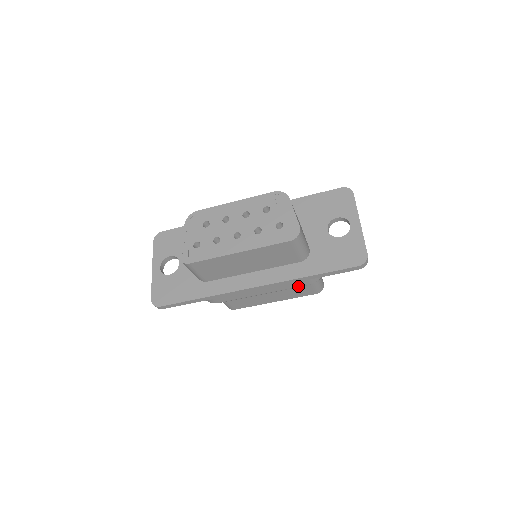
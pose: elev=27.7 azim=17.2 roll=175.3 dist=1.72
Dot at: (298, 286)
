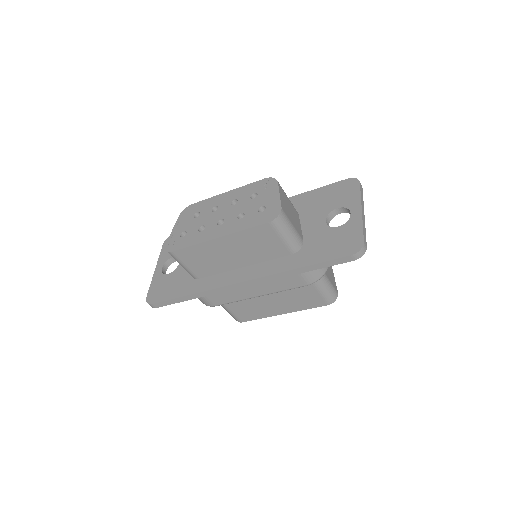
Dot at: (295, 286)
